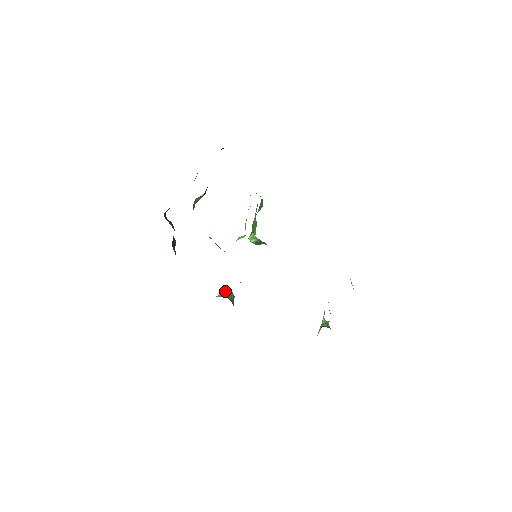
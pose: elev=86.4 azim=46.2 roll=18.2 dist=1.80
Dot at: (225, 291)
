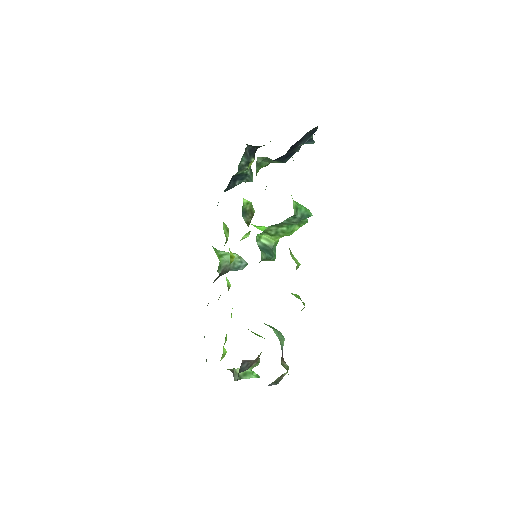
Dot at: (235, 256)
